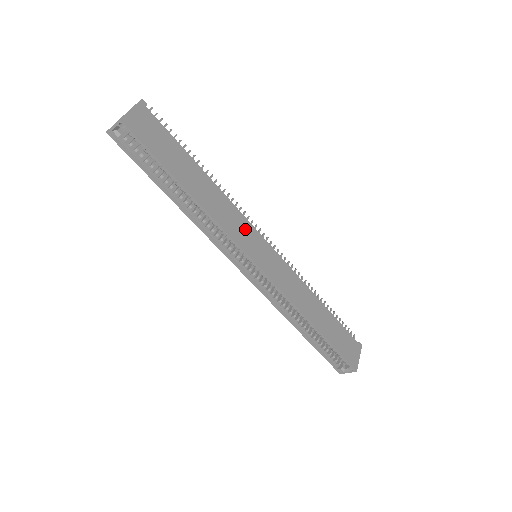
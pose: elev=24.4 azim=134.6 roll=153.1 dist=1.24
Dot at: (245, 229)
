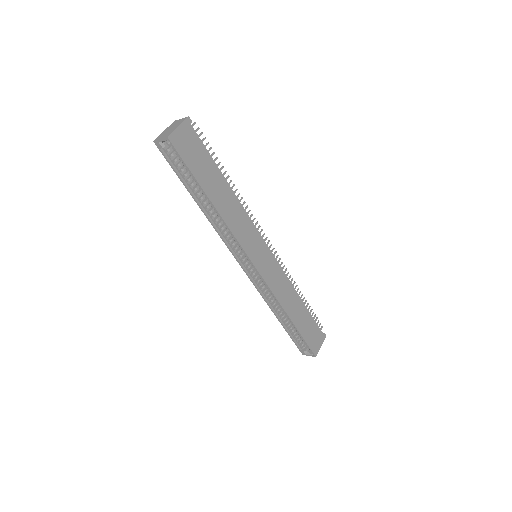
Dot at: (252, 235)
